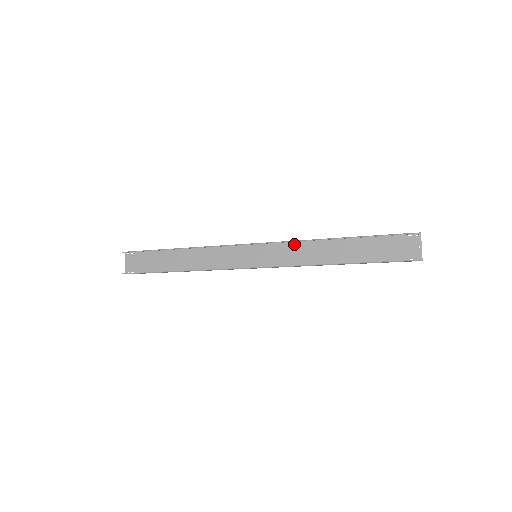
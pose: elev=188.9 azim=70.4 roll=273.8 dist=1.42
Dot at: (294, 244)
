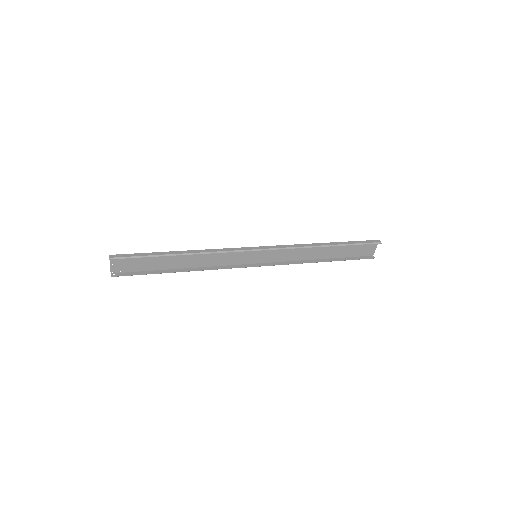
Dot at: (290, 247)
